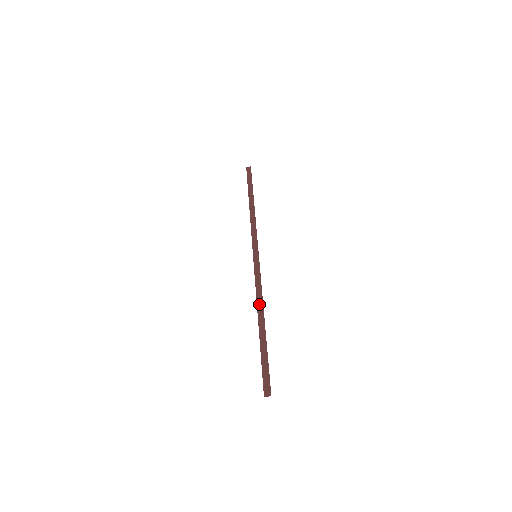
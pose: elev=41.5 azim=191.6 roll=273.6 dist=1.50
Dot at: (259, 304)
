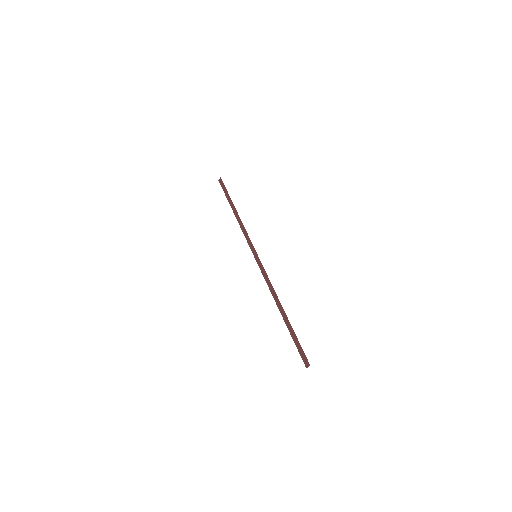
Dot at: (274, 296)
